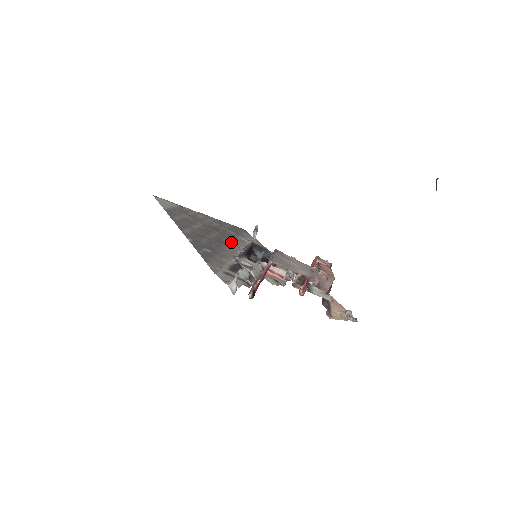
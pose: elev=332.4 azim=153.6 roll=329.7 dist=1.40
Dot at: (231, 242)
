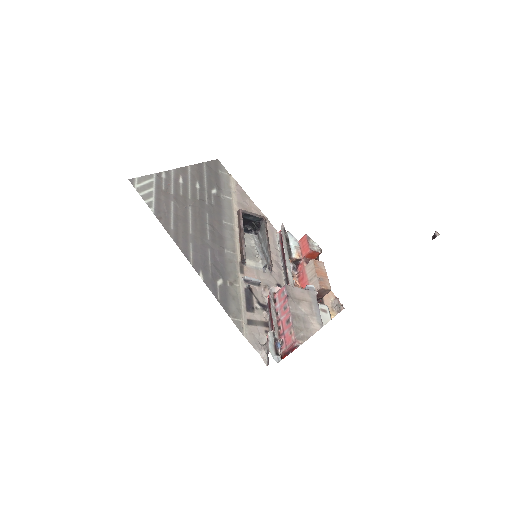
Dot at: (224, 225)
